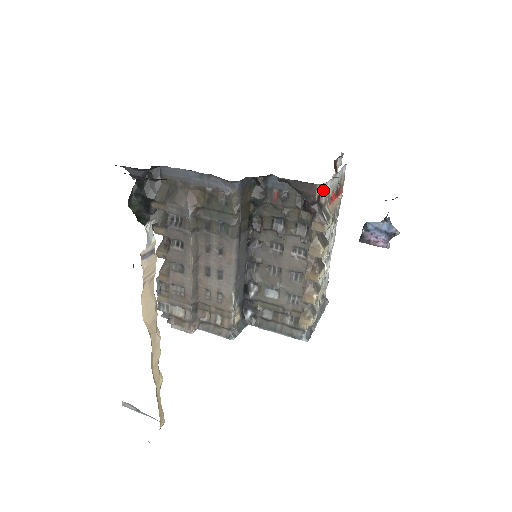
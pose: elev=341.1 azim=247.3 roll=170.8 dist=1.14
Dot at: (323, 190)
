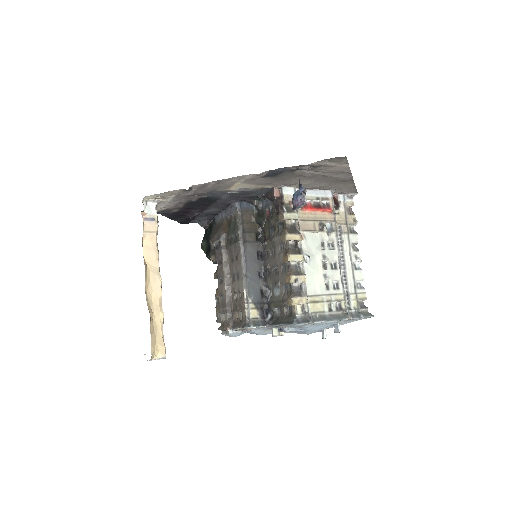
Dot at: (282, 193)
